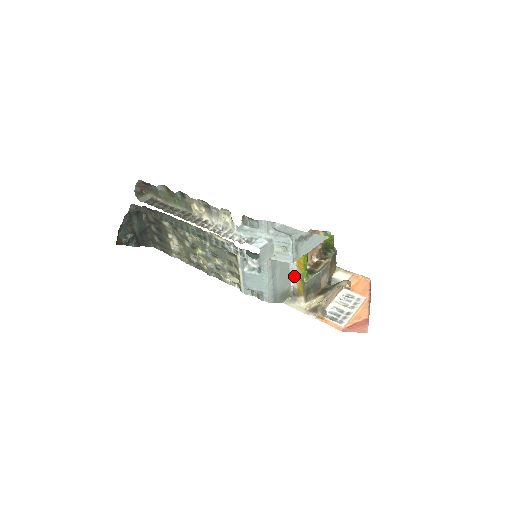
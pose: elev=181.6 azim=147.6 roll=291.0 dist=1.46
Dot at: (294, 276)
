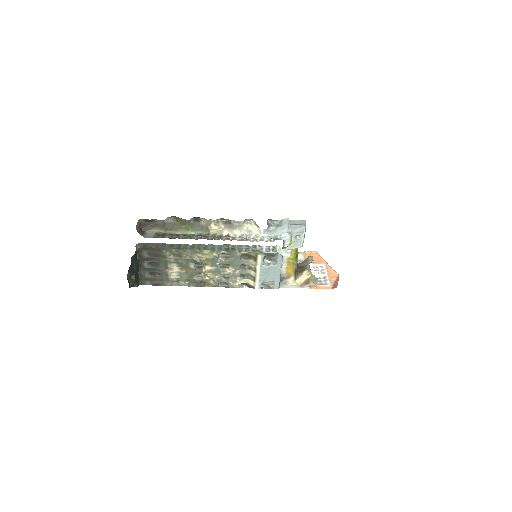
Dot at: (284, 263)
